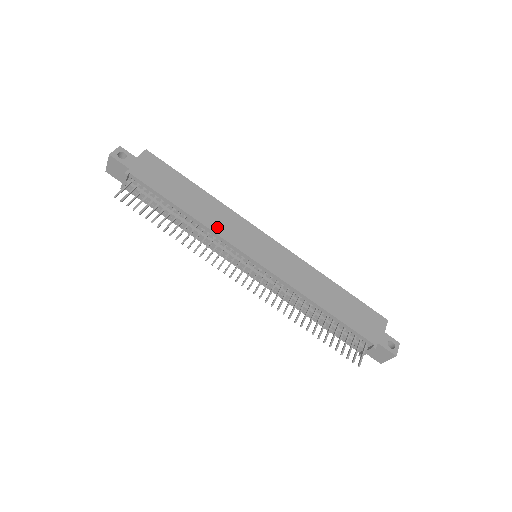
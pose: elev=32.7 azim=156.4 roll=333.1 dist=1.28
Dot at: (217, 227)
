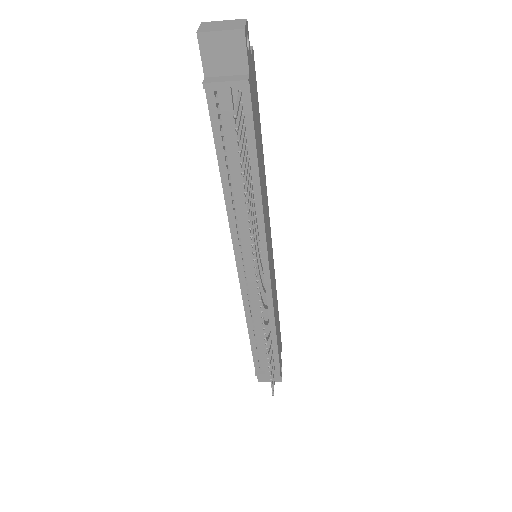
Dot at: (265, 214)
